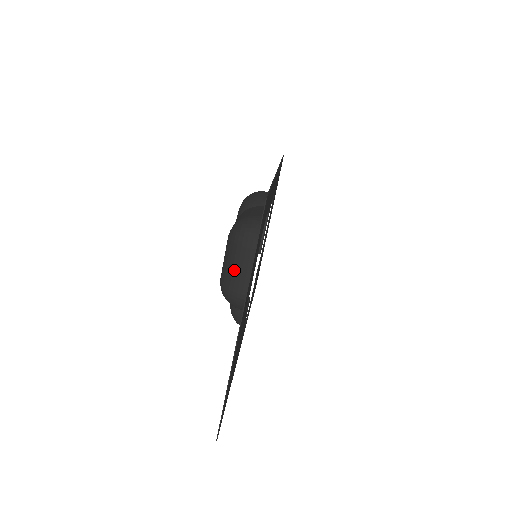
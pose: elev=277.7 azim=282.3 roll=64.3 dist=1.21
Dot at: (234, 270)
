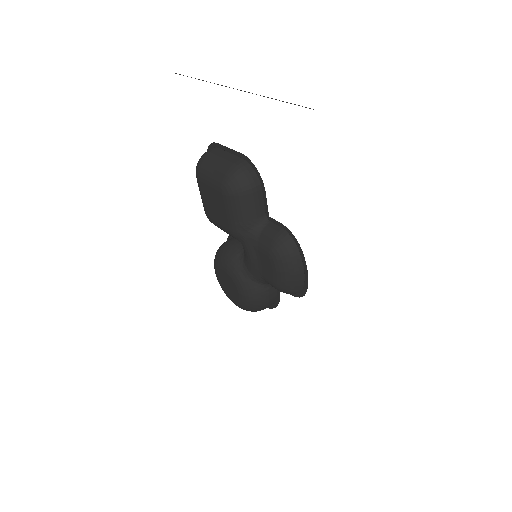
Dot at: (218, 163)
